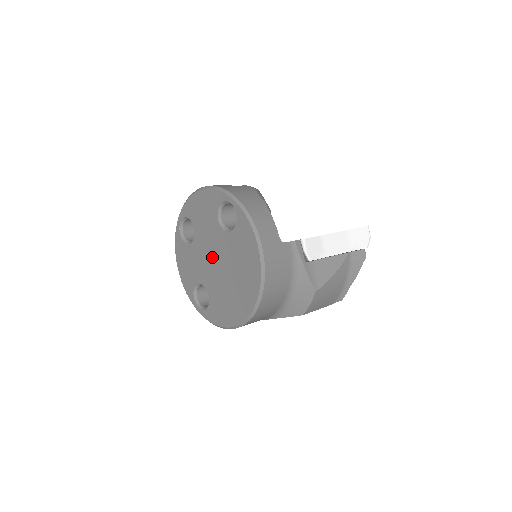
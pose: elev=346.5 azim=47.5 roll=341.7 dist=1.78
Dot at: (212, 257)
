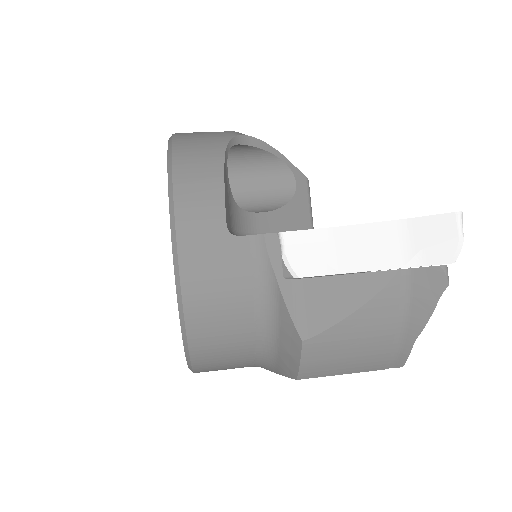
Dot at: occluded
